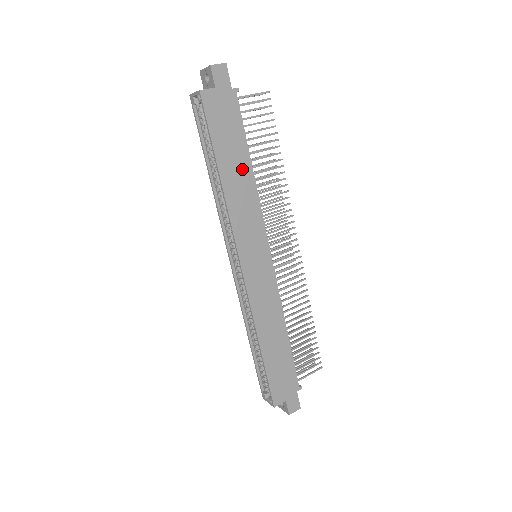
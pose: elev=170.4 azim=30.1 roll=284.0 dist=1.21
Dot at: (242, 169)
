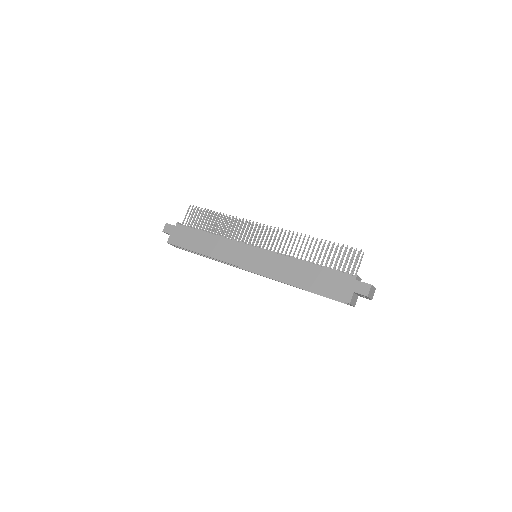
Dot at: (206, 240)
